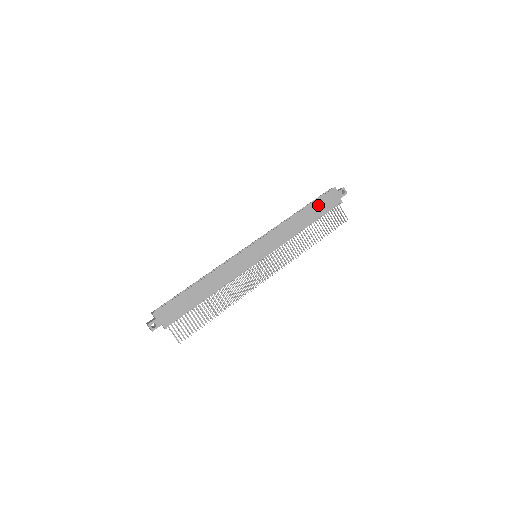
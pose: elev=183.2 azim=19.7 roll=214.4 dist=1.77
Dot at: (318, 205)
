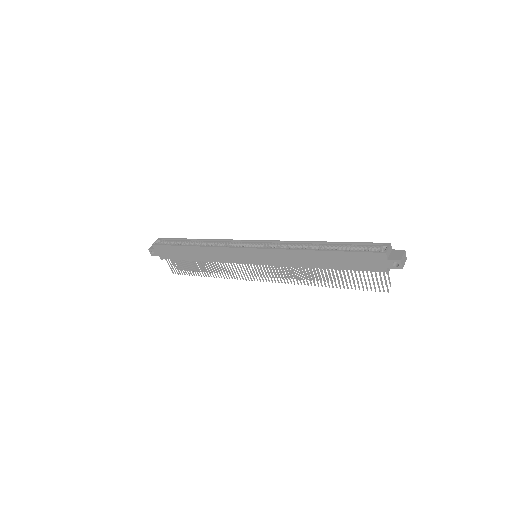
Dot at: (348, 257)
